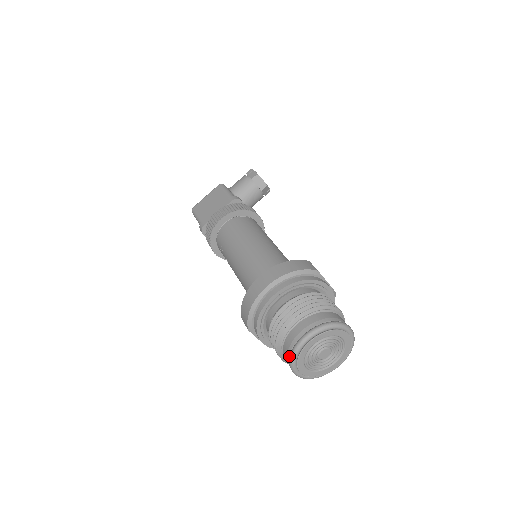
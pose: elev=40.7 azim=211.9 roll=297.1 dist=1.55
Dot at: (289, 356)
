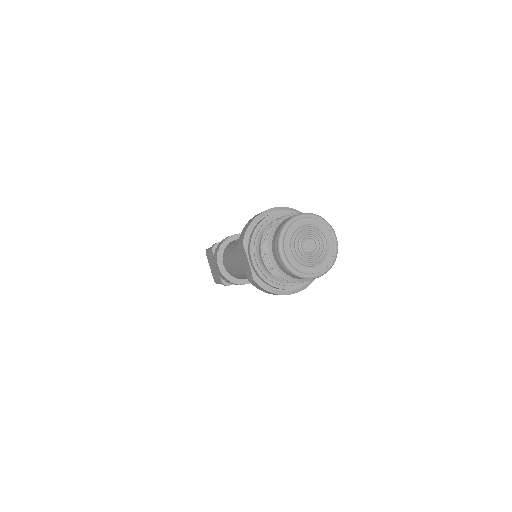
Dot at: (279, 233)
